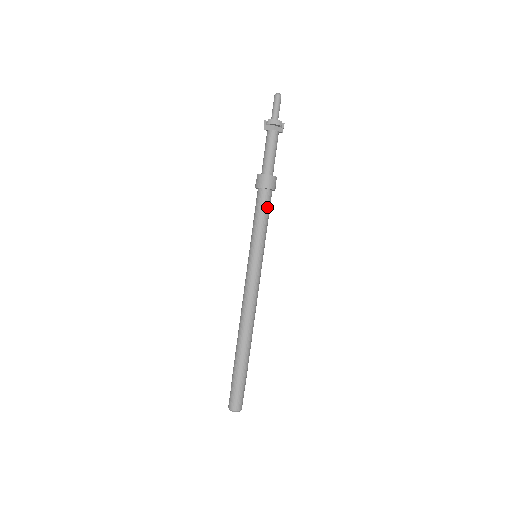
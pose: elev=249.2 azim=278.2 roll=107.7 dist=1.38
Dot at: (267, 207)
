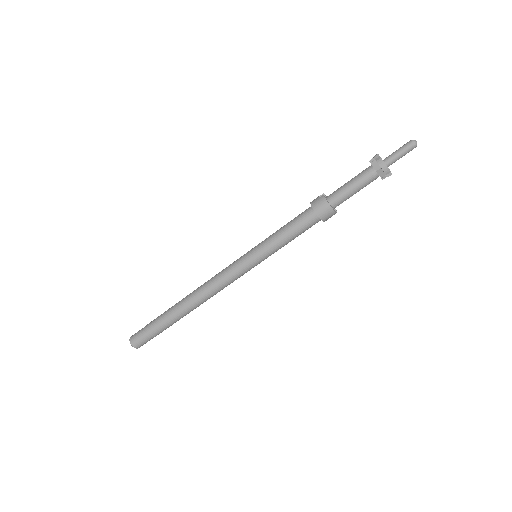
Dot at: (303, 229)
